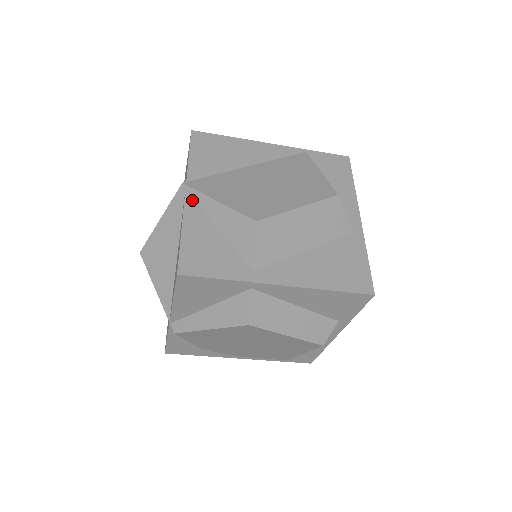
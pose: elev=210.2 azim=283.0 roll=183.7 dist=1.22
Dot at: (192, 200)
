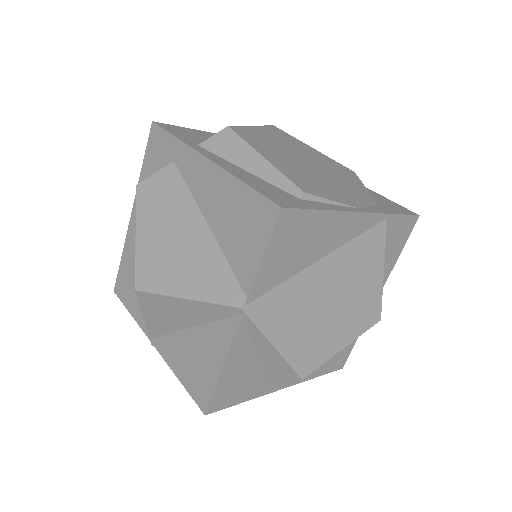
Dot at: (244, 329)
